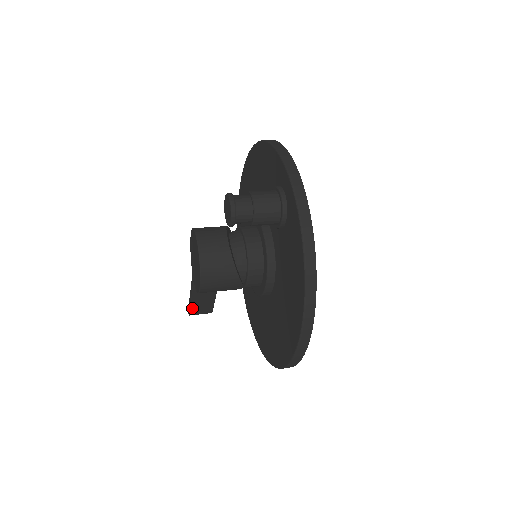
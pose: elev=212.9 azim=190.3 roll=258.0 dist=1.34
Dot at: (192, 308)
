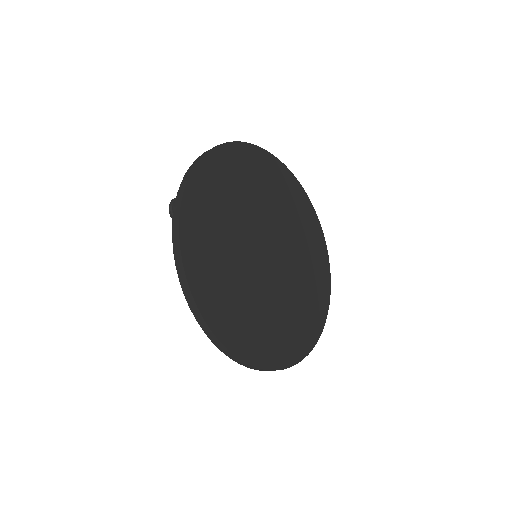
Dot at: occluded
